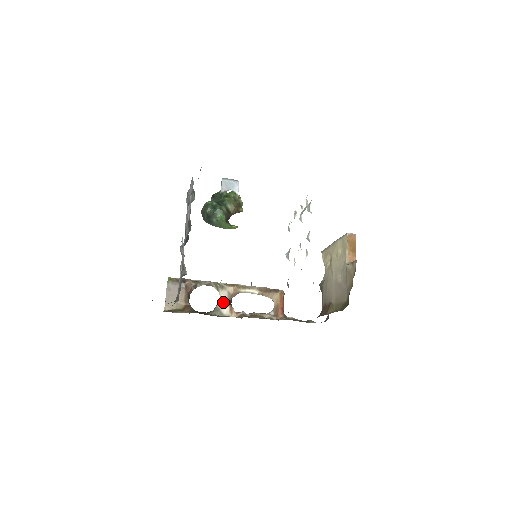
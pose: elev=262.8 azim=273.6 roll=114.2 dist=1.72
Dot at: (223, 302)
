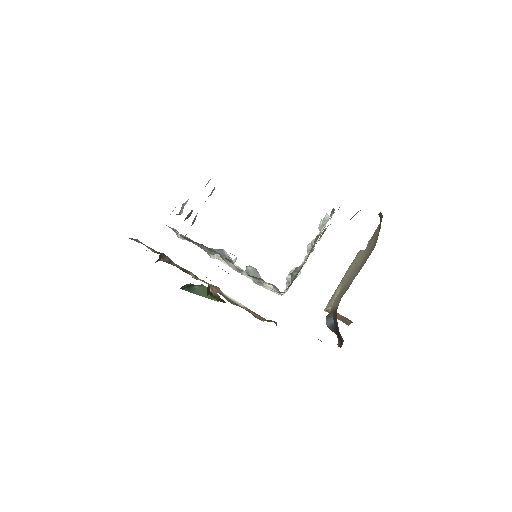
Dot at: occluded
